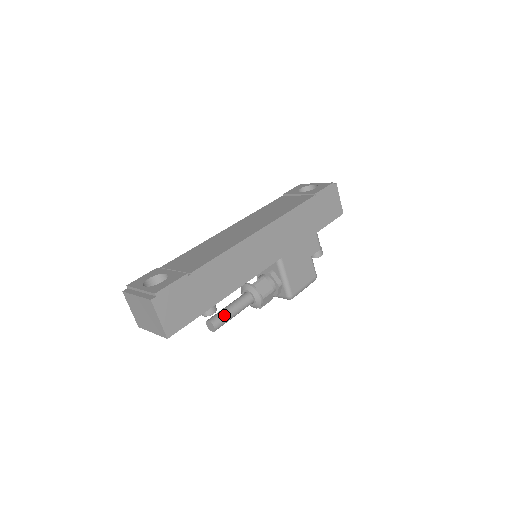
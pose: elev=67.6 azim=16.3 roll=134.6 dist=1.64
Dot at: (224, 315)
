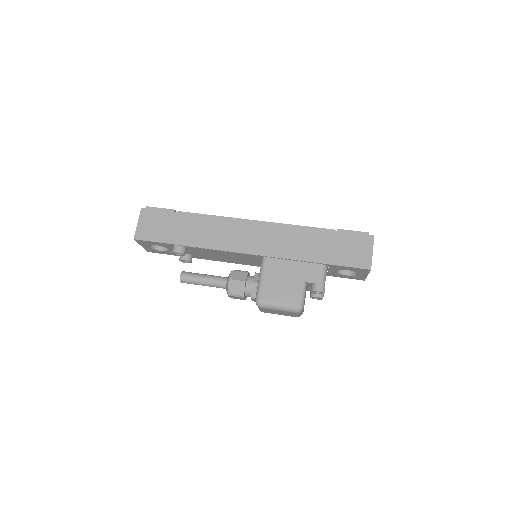
Dot at: (195, 274)
